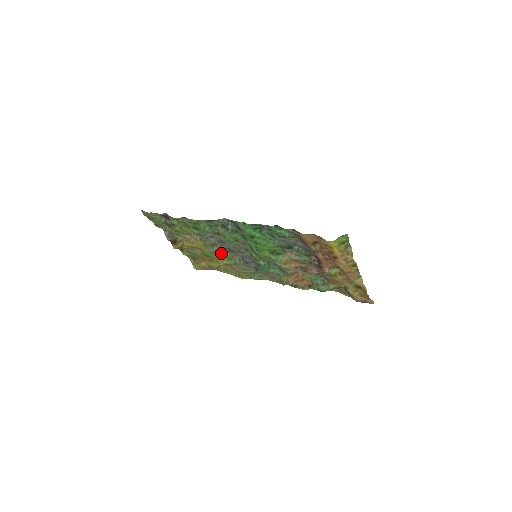
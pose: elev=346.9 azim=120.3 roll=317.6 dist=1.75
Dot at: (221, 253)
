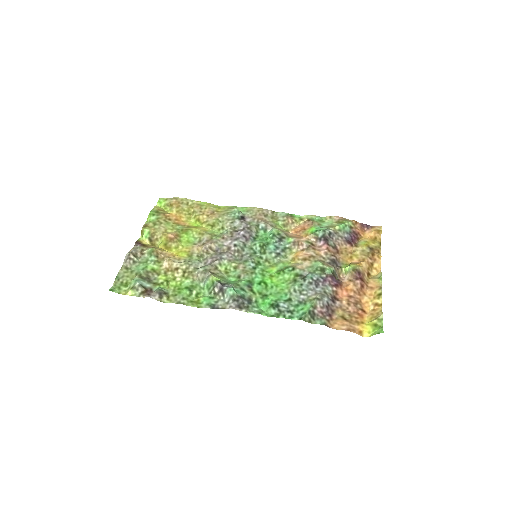
Dot at: (205, 240)
